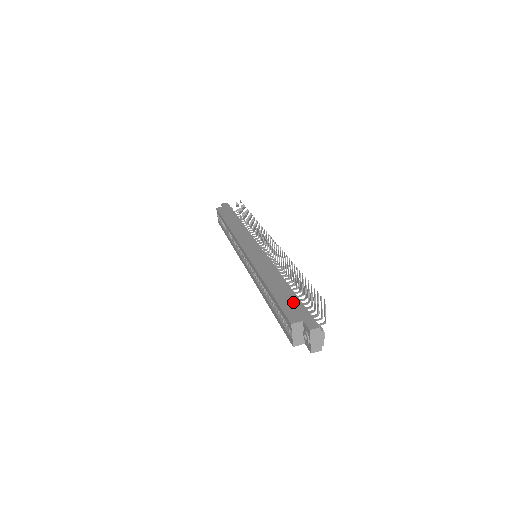
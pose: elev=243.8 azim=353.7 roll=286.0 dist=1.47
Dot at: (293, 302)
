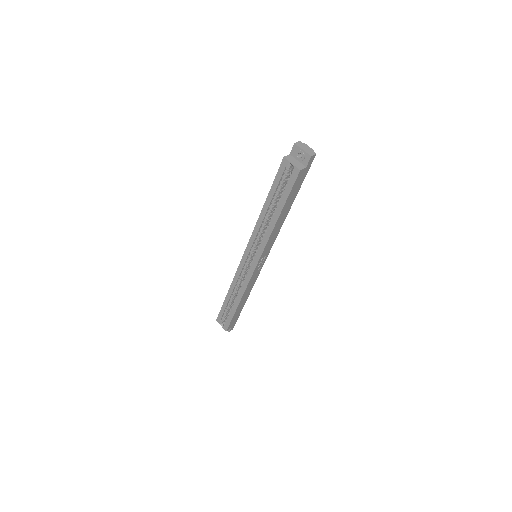
Dot at: occluded
